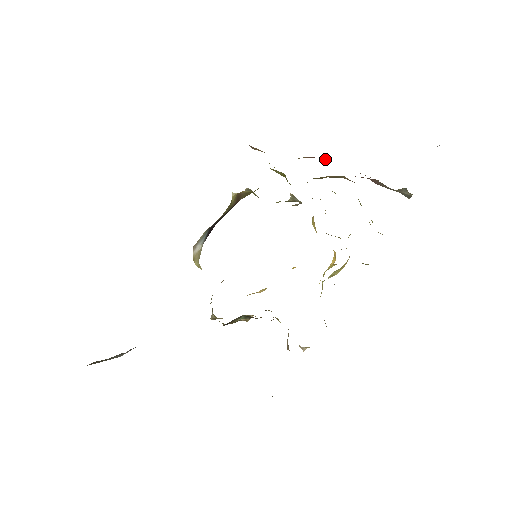
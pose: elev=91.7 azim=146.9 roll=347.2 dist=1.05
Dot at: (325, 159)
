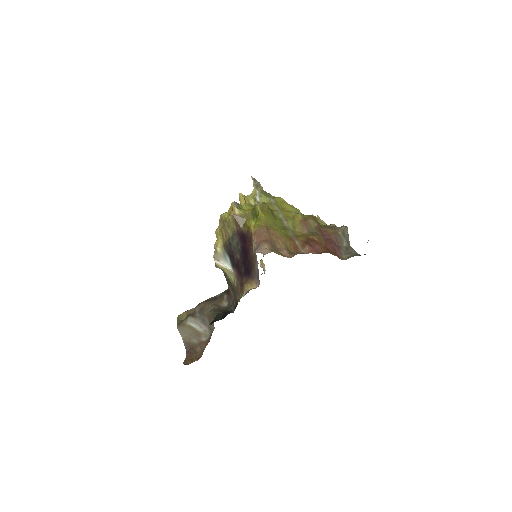
Dot at: (317, 248)
